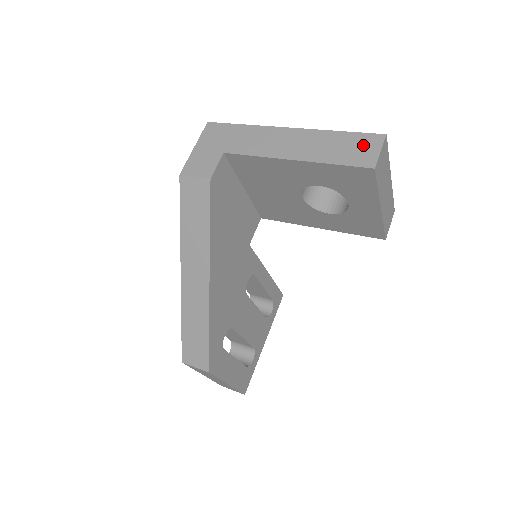
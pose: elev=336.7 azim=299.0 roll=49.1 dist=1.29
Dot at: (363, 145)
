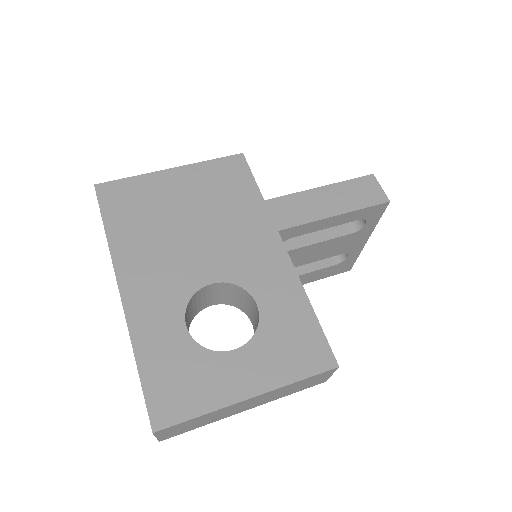
Dot at: occluded
